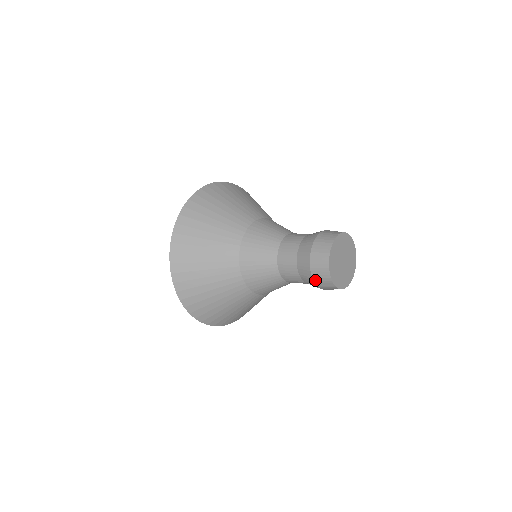
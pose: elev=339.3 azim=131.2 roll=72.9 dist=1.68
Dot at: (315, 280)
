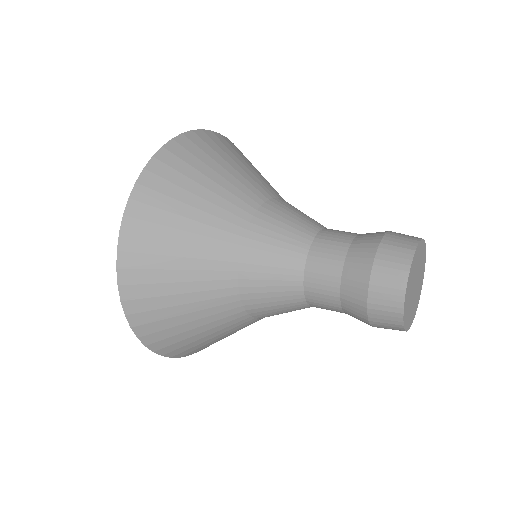
Dot at: occluded
